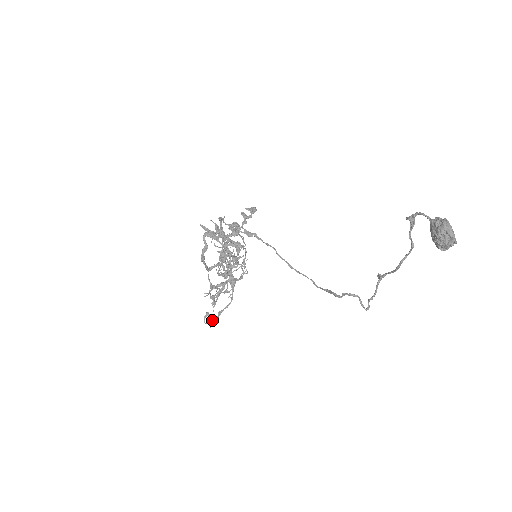
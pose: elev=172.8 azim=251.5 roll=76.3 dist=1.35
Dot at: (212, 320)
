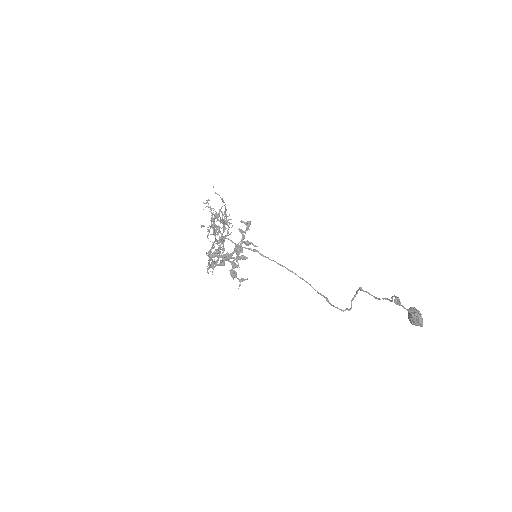
Dot at: (212, 268)
